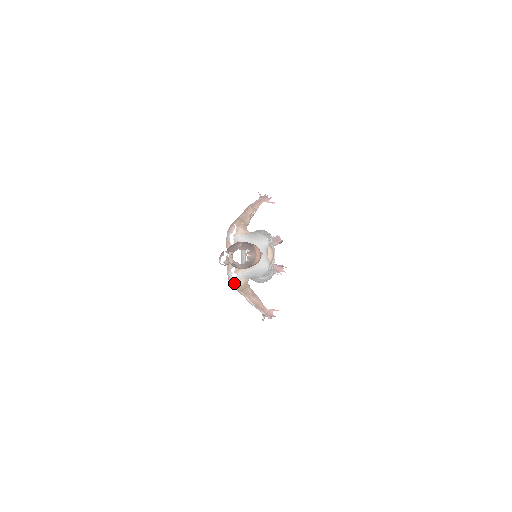
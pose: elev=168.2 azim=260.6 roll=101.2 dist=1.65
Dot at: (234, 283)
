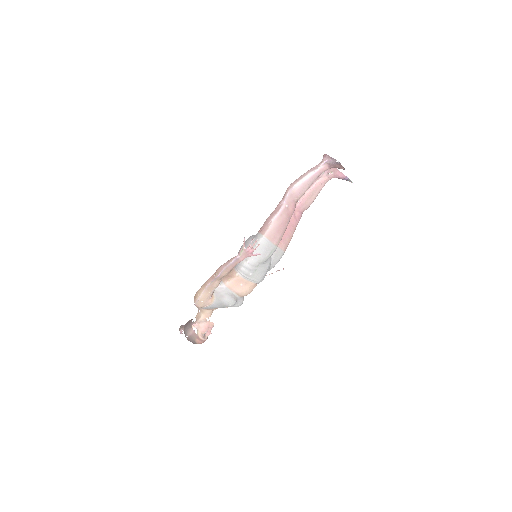
Dot at: occluded
